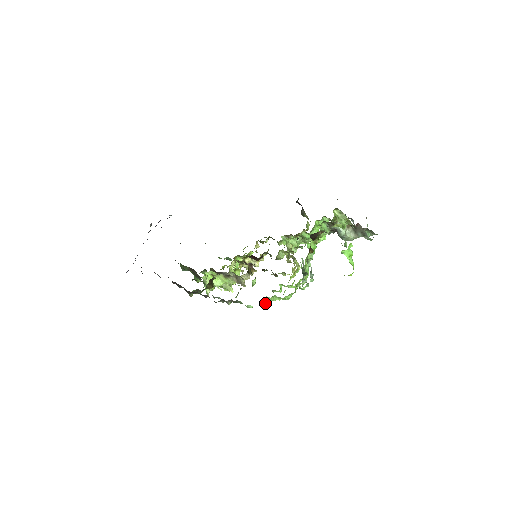
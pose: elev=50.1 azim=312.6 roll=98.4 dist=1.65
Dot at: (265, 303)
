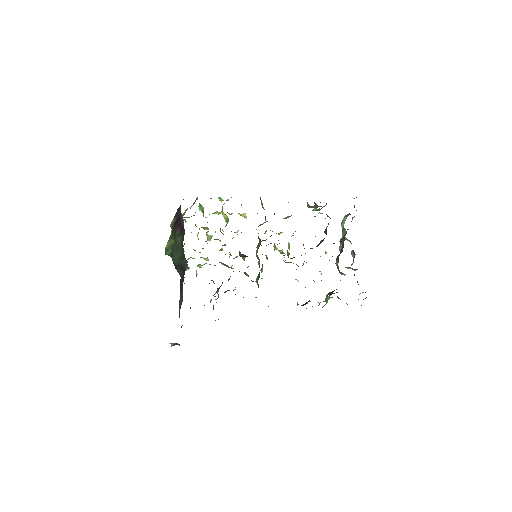
Dot at: occluded
